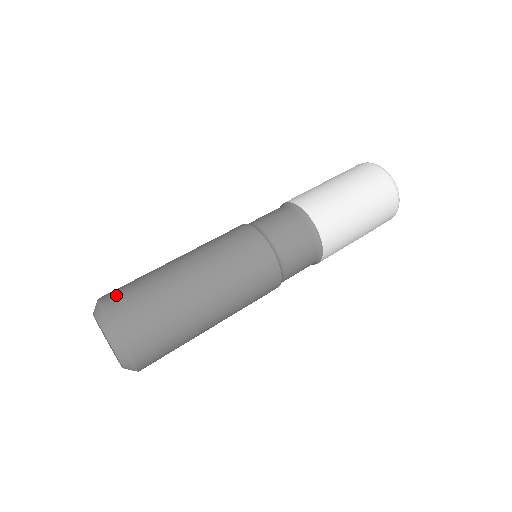
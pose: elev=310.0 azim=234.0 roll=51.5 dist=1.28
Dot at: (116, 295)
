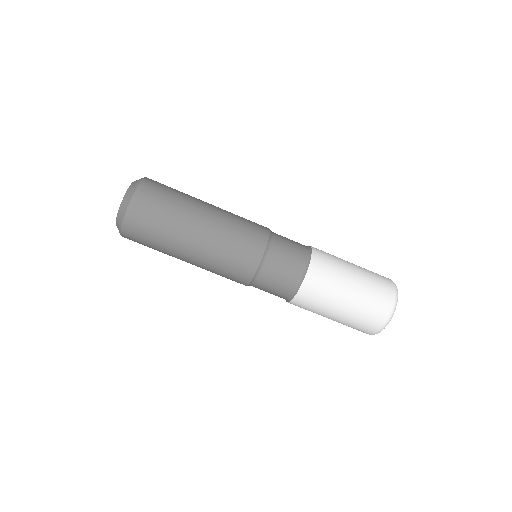
Dot at: (138, 215)
